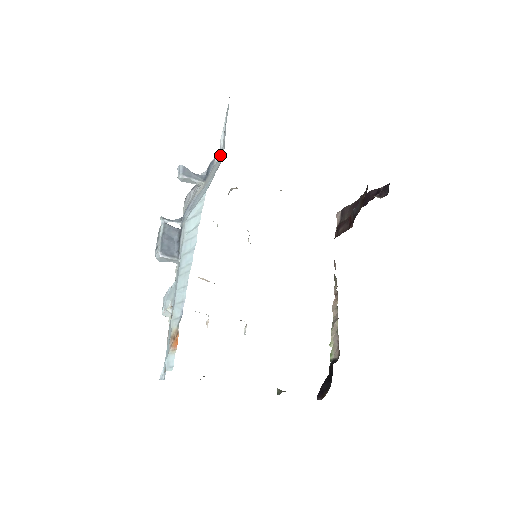
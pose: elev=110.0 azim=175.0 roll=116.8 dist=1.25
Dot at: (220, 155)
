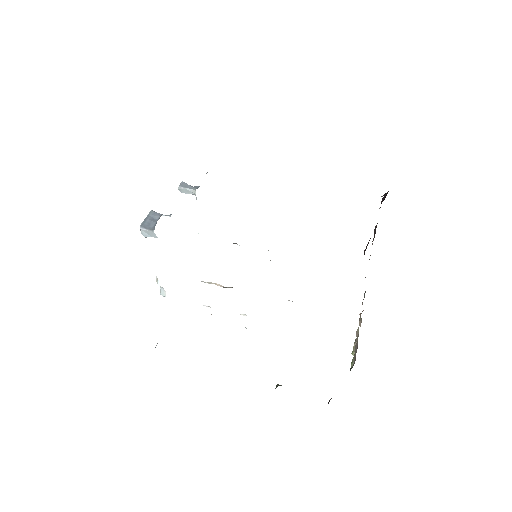
Dot at: occluded
